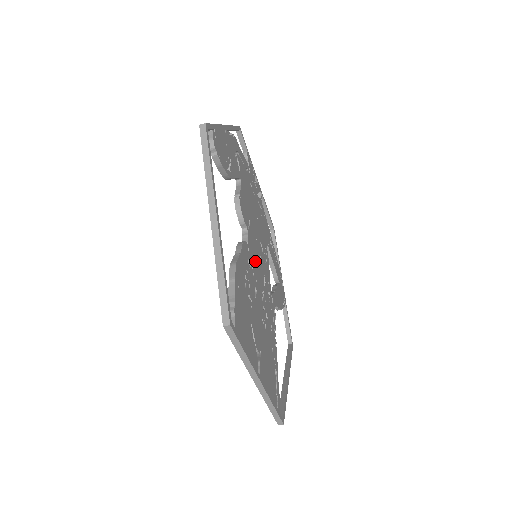
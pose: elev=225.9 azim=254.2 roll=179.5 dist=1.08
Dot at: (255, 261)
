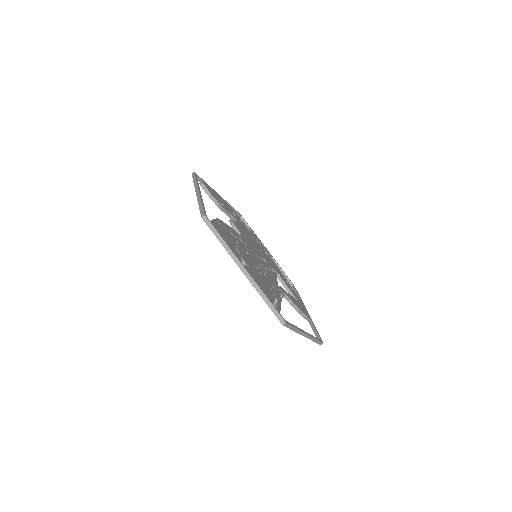
Dot at: (251, 250)
